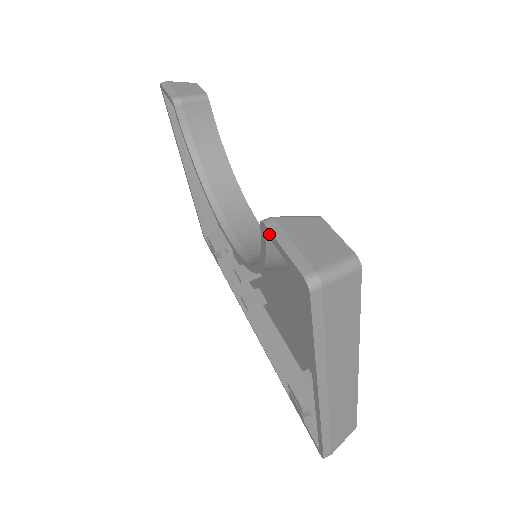
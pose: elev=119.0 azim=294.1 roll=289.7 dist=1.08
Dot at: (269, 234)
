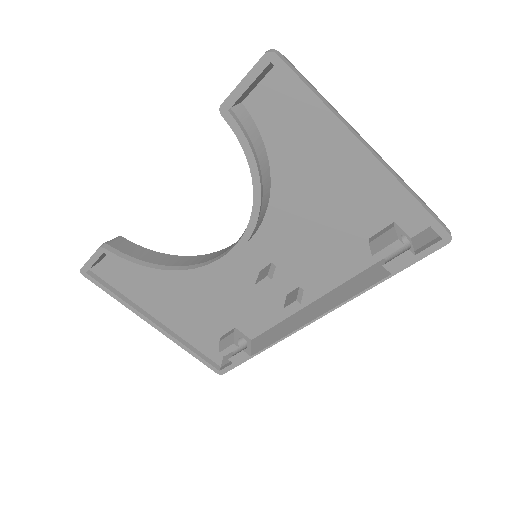
Dot at: (230, 100)
